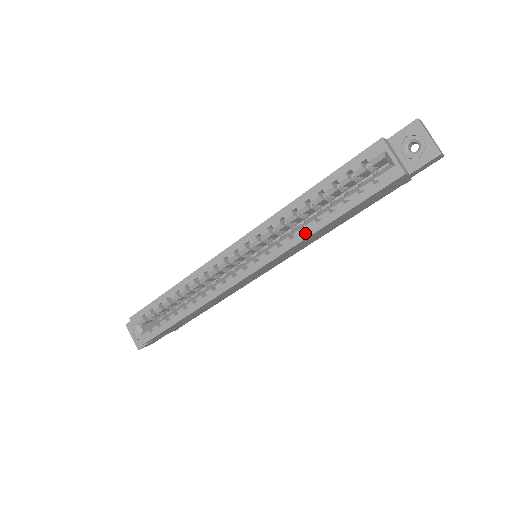
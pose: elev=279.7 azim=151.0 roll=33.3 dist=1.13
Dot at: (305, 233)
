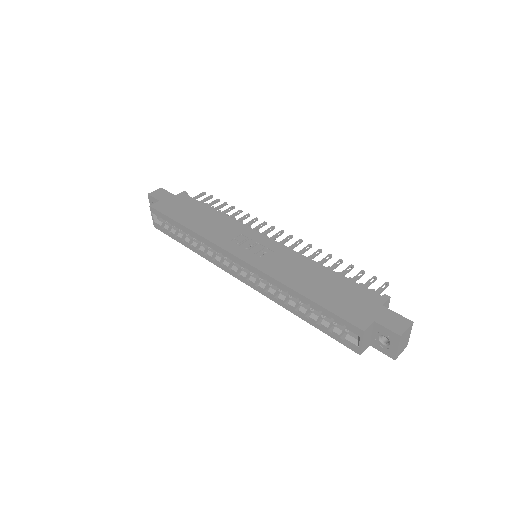
Dot at: (284, 305)
